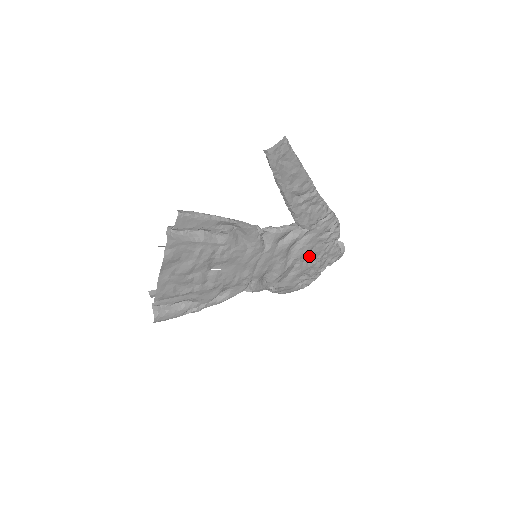
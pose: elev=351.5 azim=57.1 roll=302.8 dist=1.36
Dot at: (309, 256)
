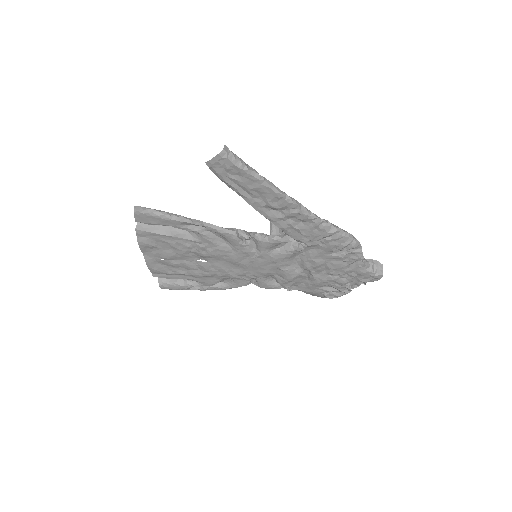
Dot at: (325, 270)
